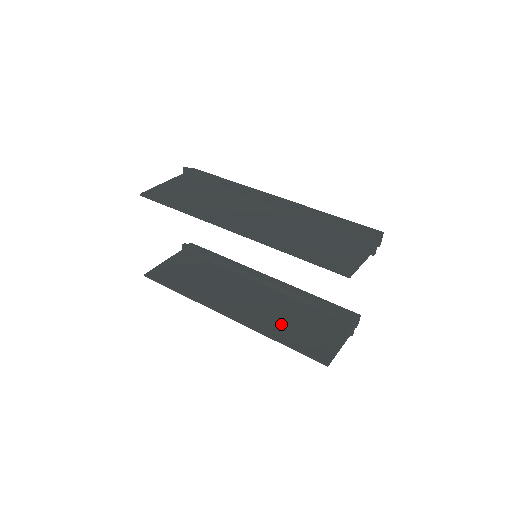
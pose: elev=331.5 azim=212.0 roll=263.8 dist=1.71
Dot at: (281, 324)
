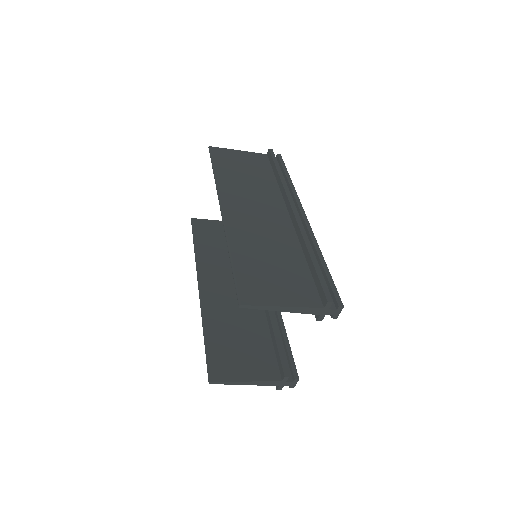
Dot at: (225, 325)
